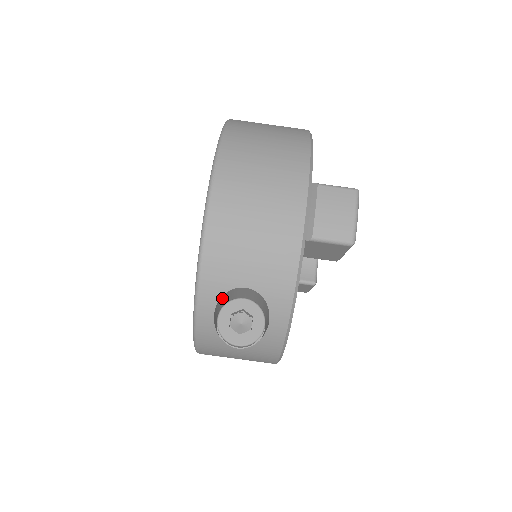
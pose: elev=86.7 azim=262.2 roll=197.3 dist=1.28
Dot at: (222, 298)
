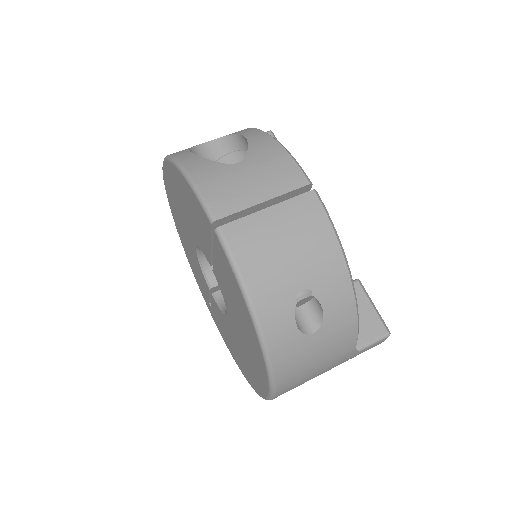
Dot at: occluded
